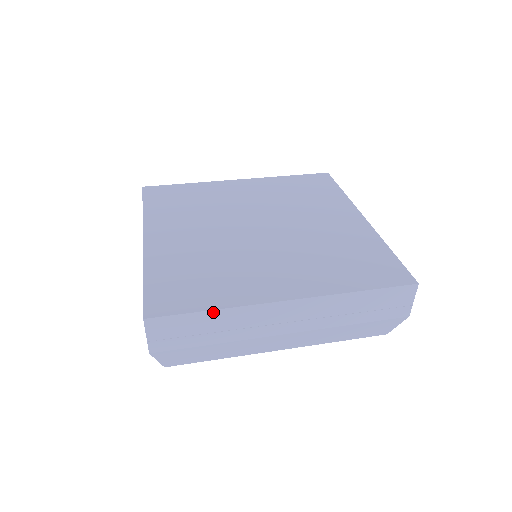
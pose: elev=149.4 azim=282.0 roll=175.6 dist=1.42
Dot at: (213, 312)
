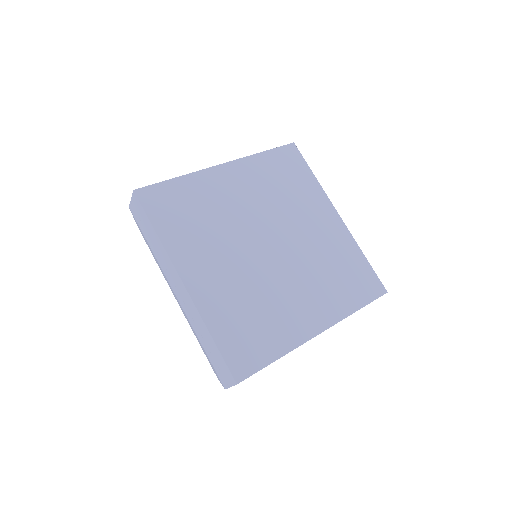
Dot at: occluded
